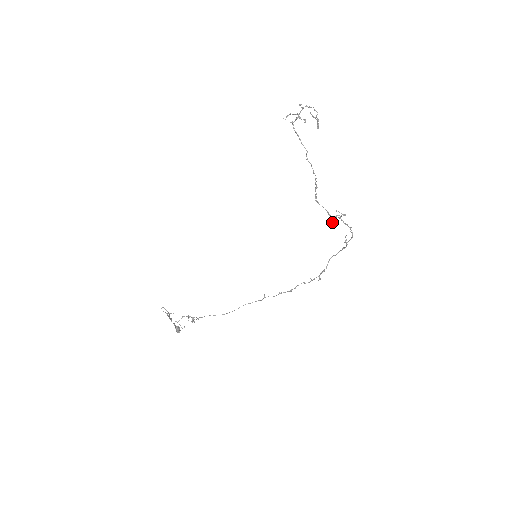
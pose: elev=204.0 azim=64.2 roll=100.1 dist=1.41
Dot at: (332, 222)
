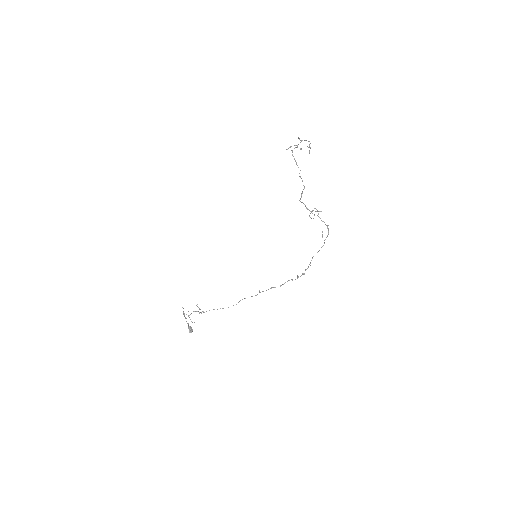
Dot at: (309, 216)
